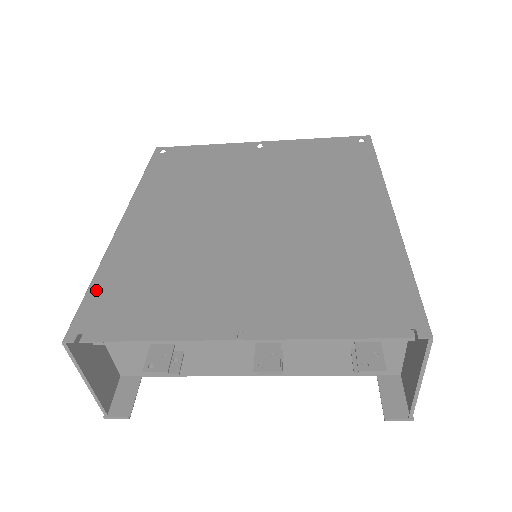
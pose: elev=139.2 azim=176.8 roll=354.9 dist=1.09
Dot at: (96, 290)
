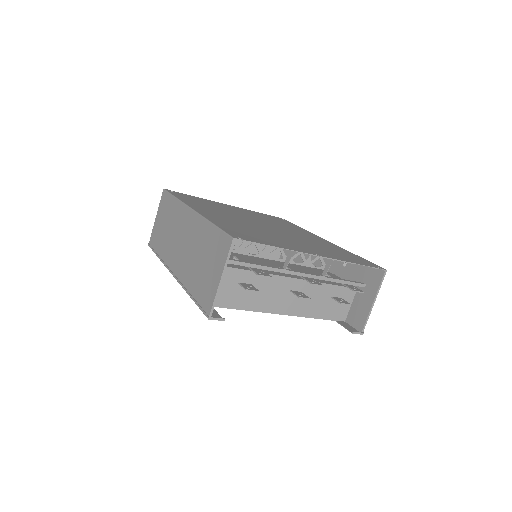
Dot at: (223, 227)
